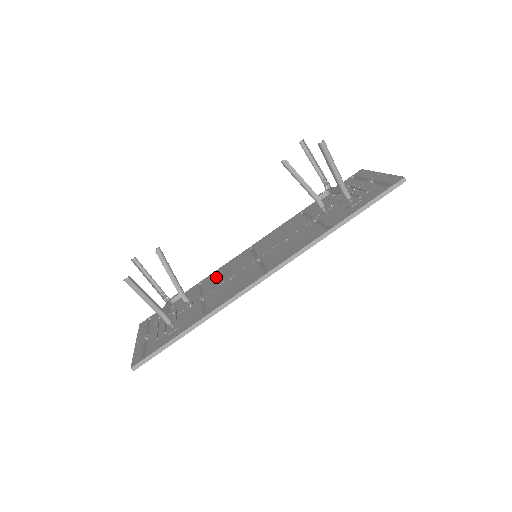
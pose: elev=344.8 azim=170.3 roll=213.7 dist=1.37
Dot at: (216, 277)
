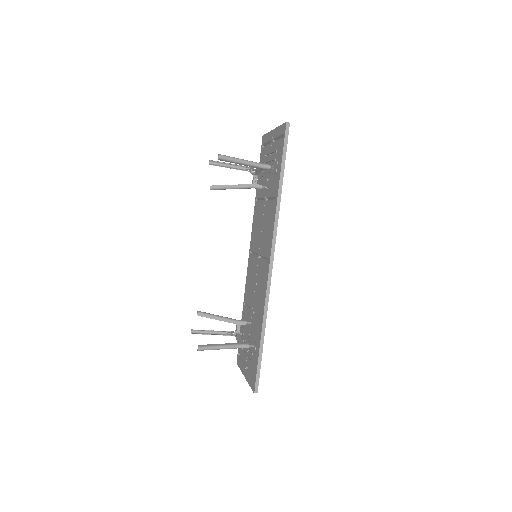
Dot at: (248, 291)
